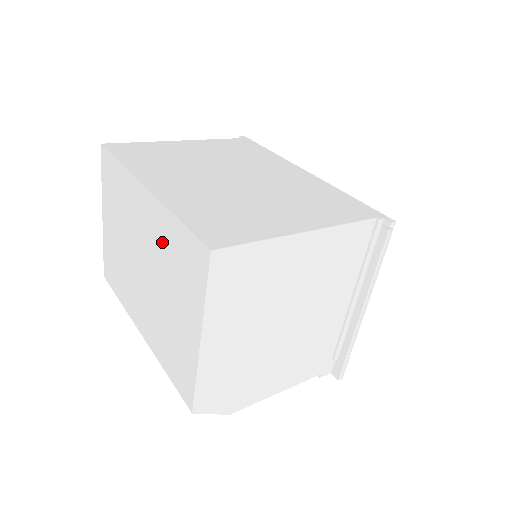
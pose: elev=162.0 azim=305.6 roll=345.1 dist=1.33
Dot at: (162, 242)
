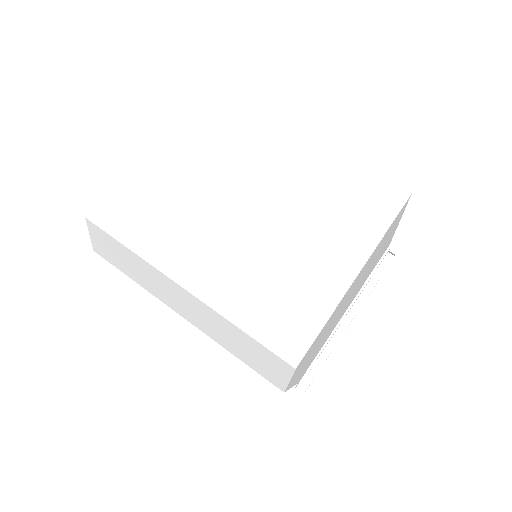
Dot at: (308, 182)
